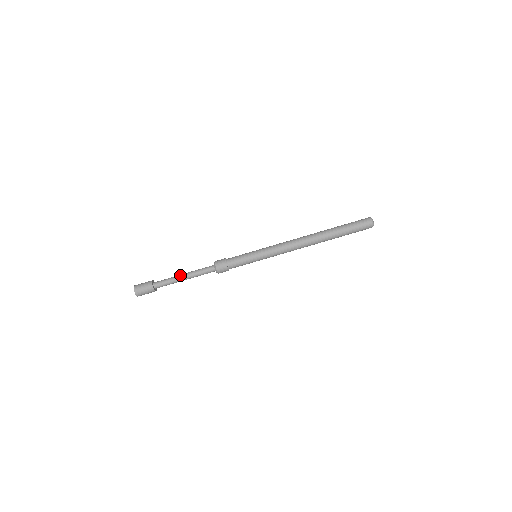
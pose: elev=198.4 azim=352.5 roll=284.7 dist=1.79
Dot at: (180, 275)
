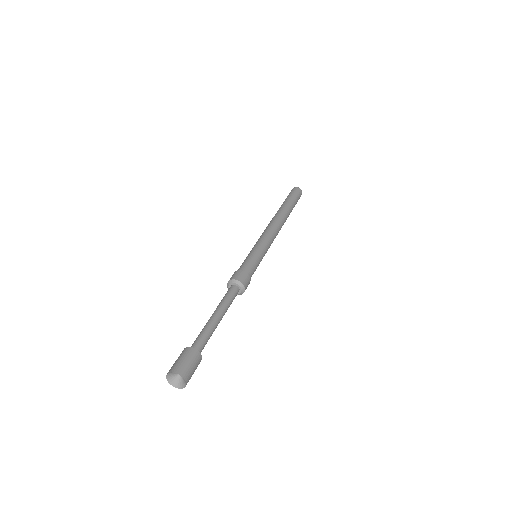
Dot at: (214, 318)
